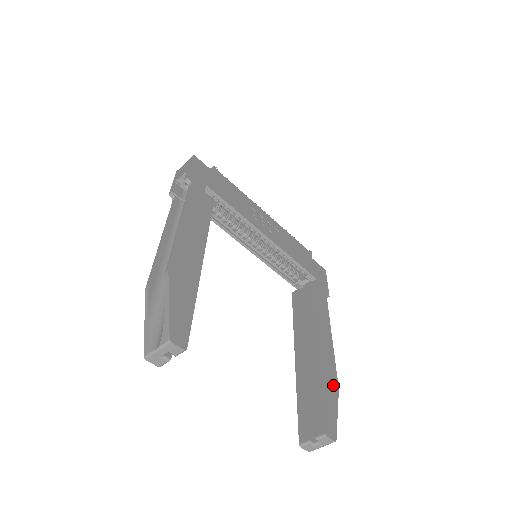
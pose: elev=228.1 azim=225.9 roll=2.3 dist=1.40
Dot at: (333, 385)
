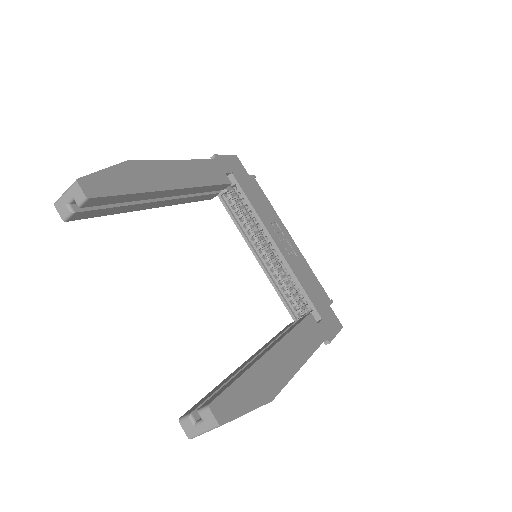
Dot at: (266, 390)
